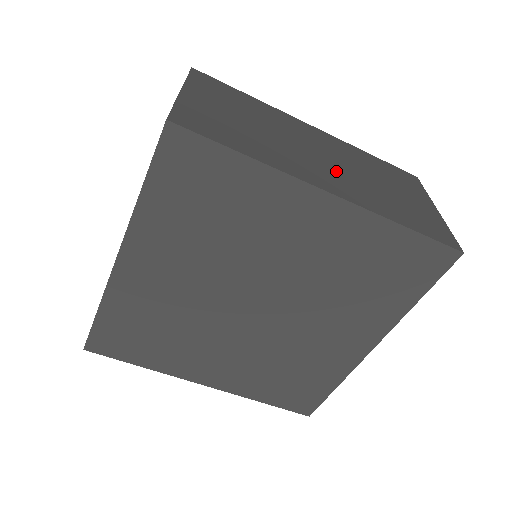
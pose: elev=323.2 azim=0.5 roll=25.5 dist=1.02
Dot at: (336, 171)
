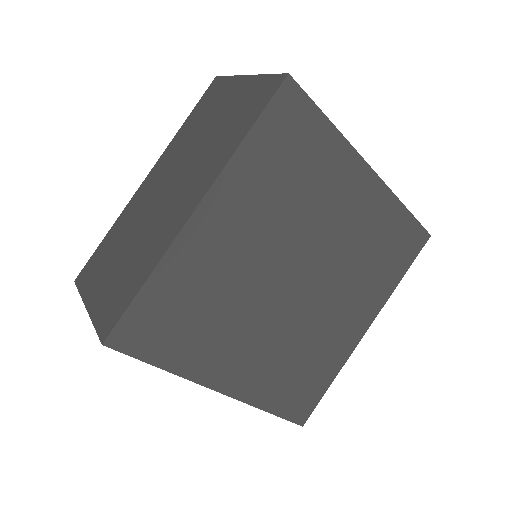
Dot at: occluded
